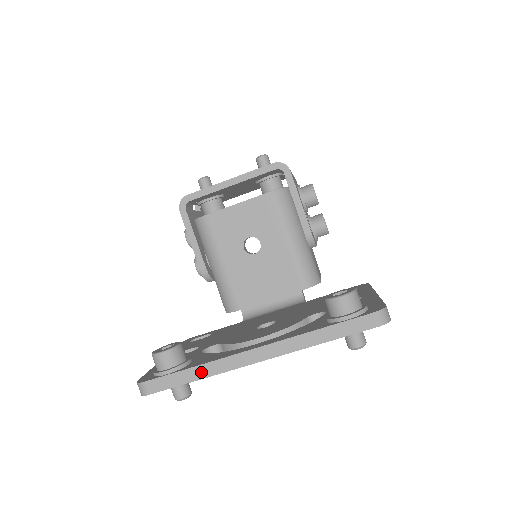
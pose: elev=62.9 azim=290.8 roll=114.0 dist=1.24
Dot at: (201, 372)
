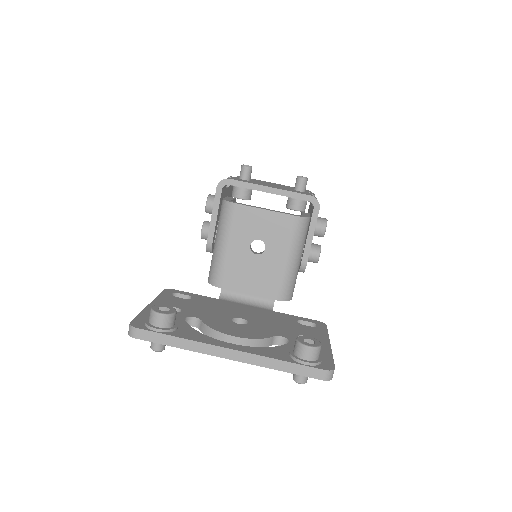
Dot at: (183, 344)
